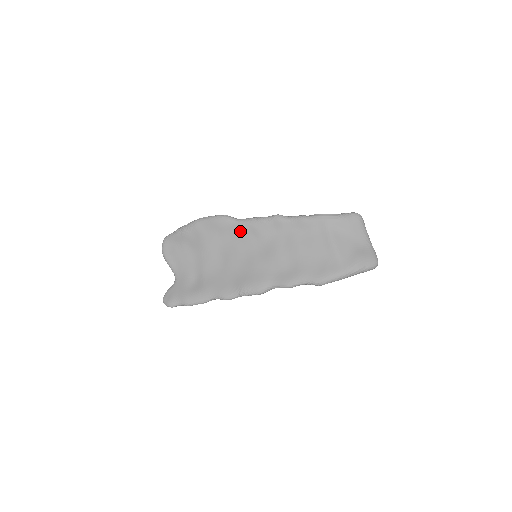
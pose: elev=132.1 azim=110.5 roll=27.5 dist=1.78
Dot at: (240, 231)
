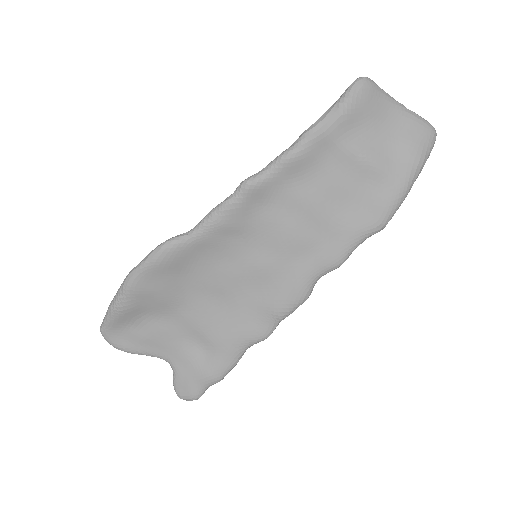
Dot at: (207, 246)
